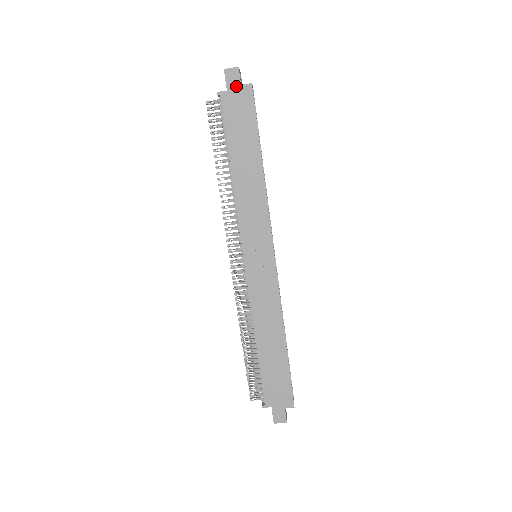
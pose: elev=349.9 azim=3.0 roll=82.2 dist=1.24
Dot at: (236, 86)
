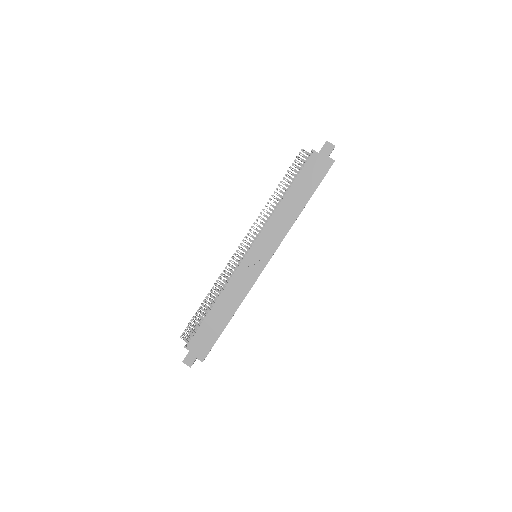
Dot at: (325, 155)
